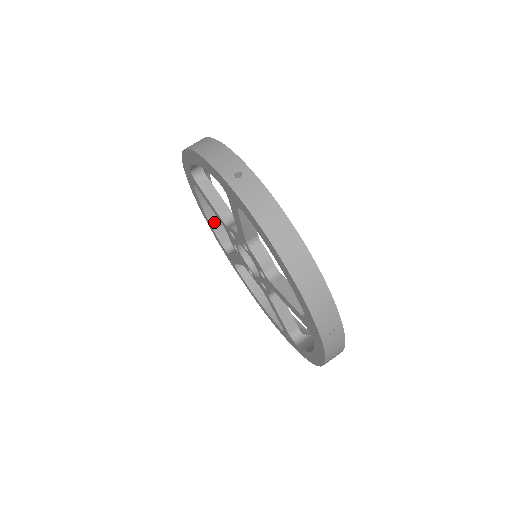
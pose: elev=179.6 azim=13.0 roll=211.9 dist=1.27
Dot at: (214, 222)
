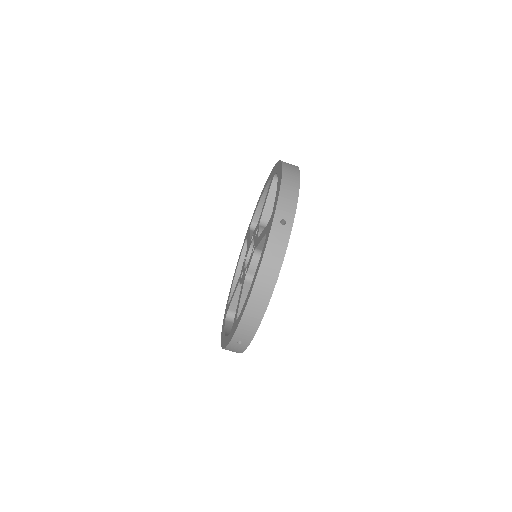
Dot at: (262, 204)
